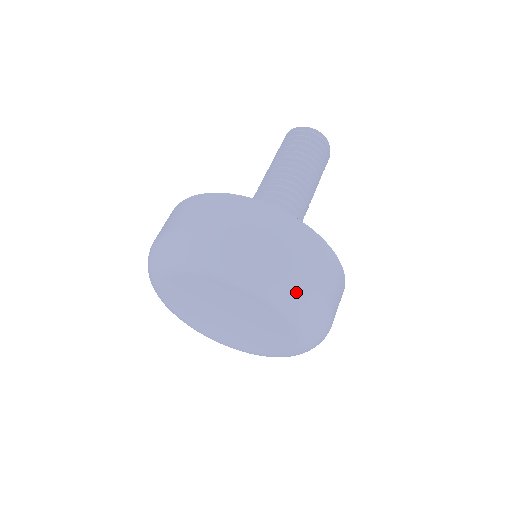
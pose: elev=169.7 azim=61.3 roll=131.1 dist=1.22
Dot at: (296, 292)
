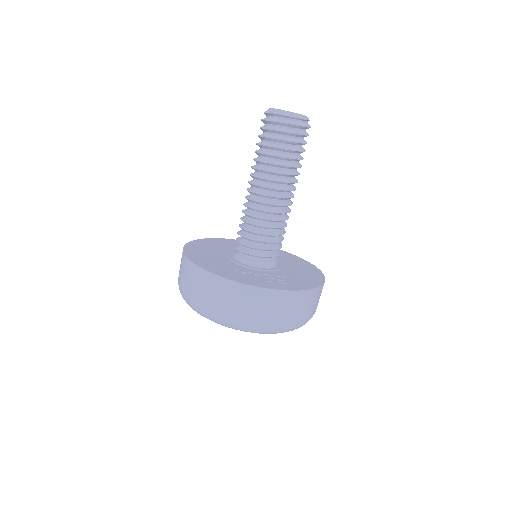
Dot at: (220, 322)
